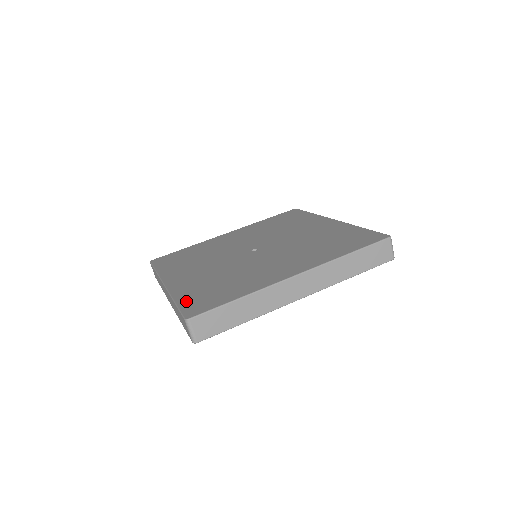
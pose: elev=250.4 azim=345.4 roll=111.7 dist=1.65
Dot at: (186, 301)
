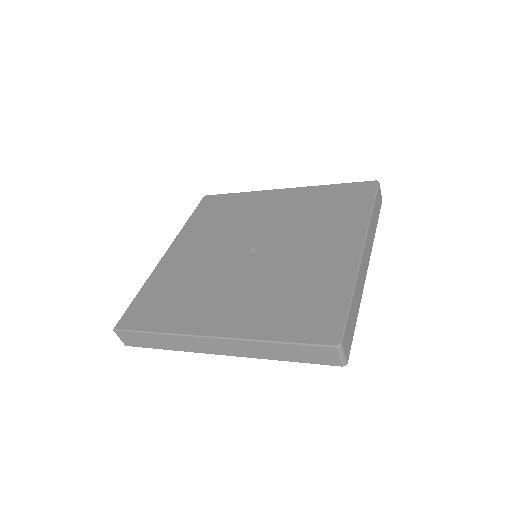
Dot at: (294, 332)
